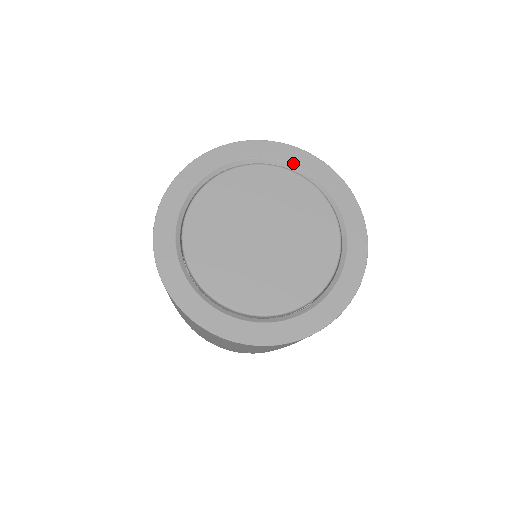
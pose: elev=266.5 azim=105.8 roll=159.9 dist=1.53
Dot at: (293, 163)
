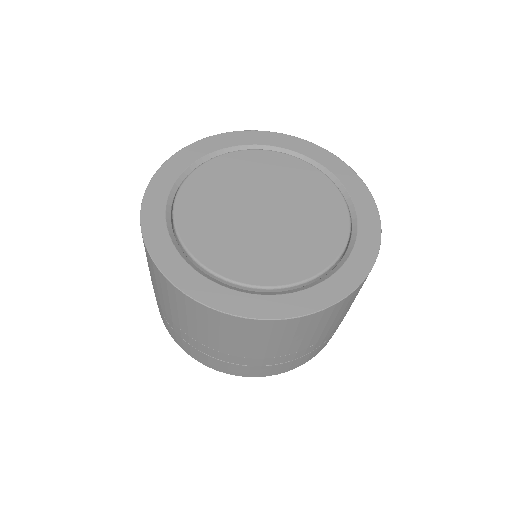
Dot at: (283, 146)
